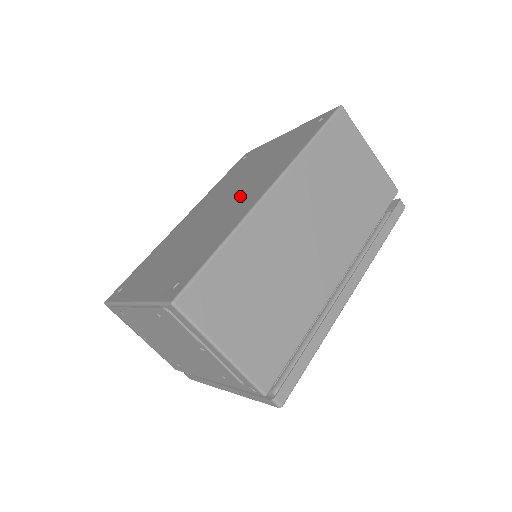
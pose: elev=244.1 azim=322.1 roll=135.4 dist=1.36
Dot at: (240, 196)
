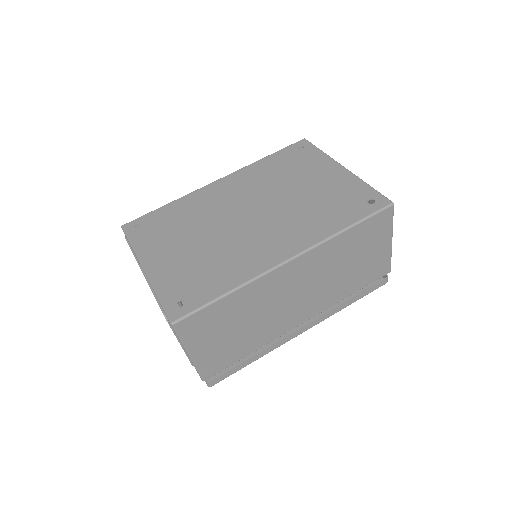
Dot at: (268, 230)
